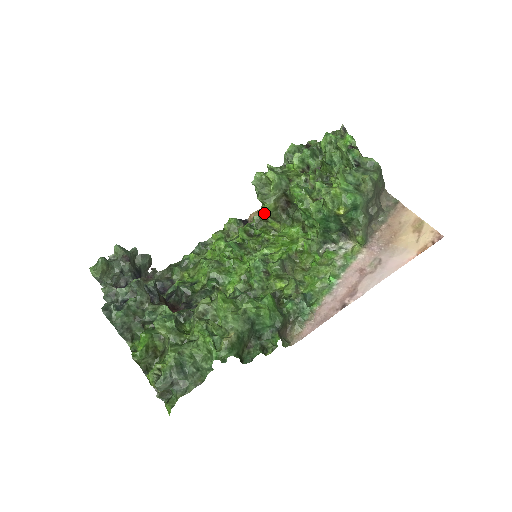
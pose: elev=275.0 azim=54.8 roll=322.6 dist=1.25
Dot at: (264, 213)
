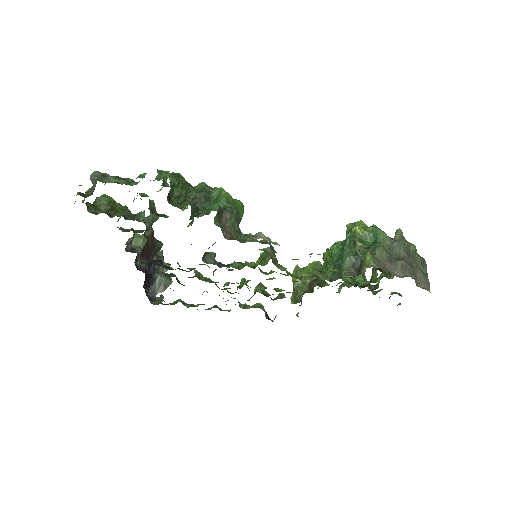
Dot at: (291, 297)
